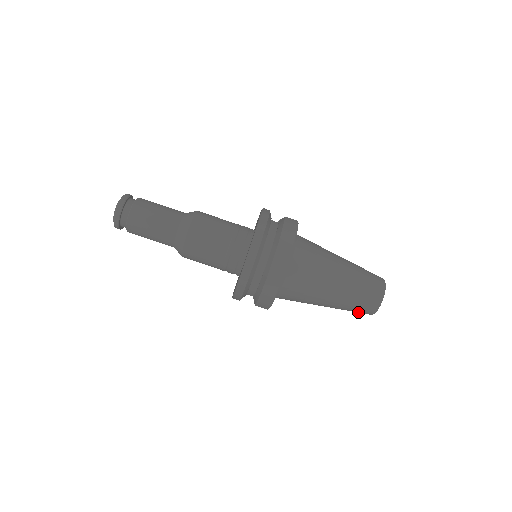
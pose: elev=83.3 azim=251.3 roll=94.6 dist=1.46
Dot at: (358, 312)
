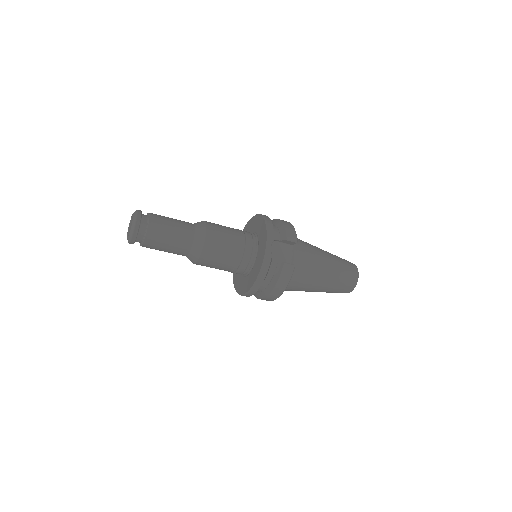
Dot at: occluded
